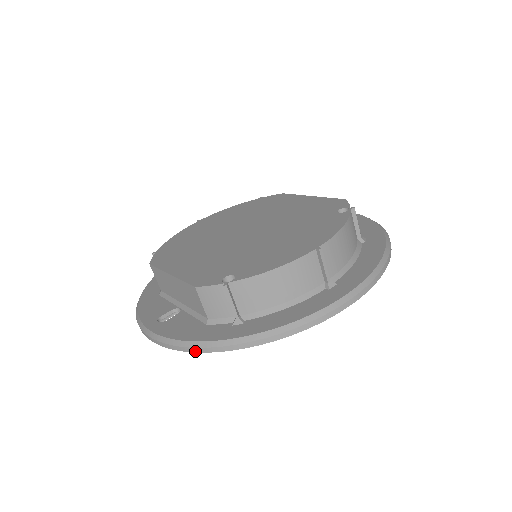
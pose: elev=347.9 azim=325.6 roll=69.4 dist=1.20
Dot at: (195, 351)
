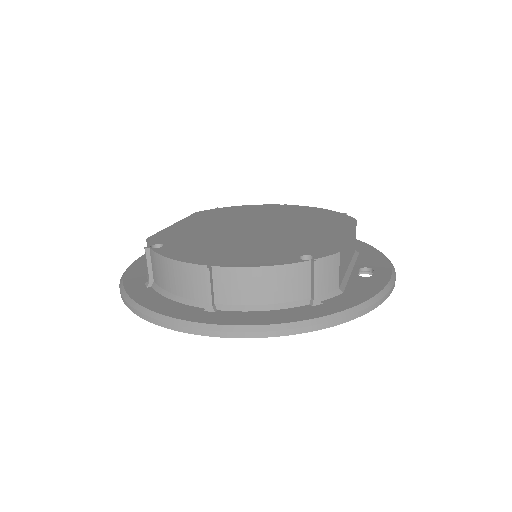
Dot at: occluded
